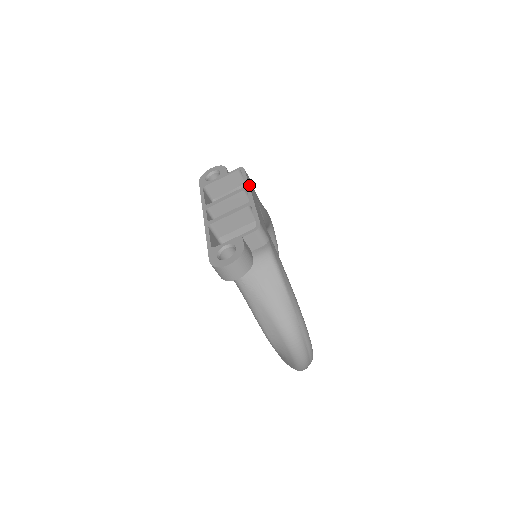
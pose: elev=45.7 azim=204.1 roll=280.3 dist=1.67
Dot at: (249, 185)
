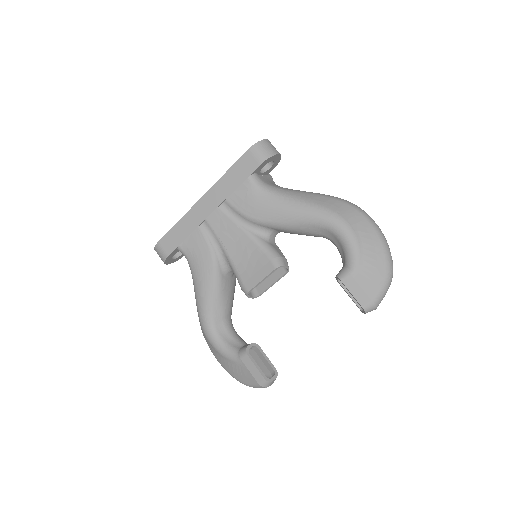
Dot at: occluded
